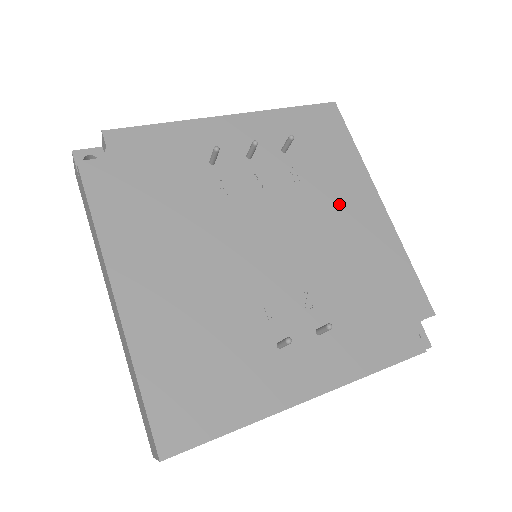
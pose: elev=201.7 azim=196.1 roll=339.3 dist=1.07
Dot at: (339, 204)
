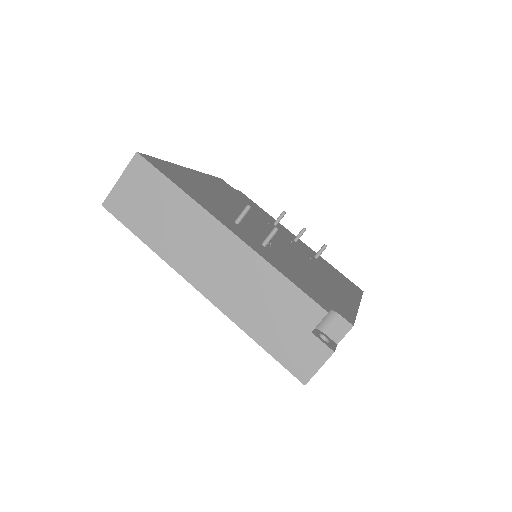
Dot at: (329, 278)
